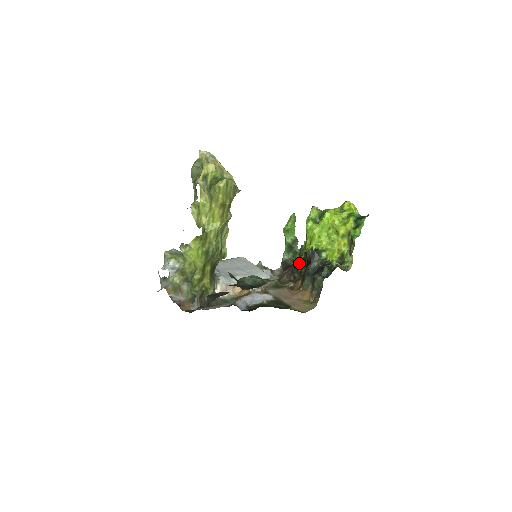
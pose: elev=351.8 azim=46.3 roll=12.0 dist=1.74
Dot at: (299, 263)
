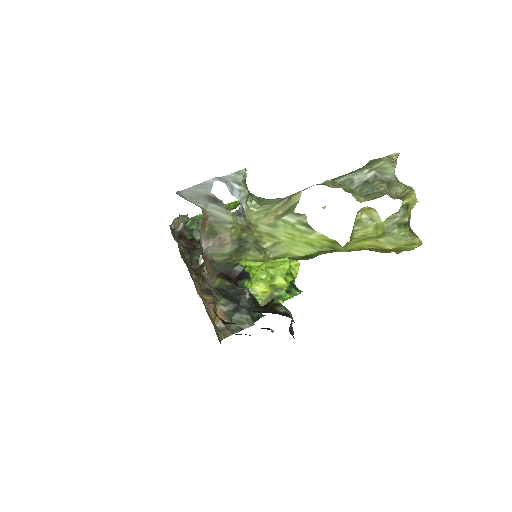
Dot at: occluded
